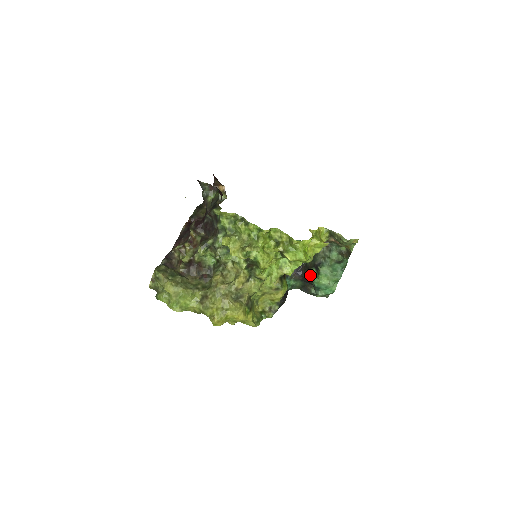
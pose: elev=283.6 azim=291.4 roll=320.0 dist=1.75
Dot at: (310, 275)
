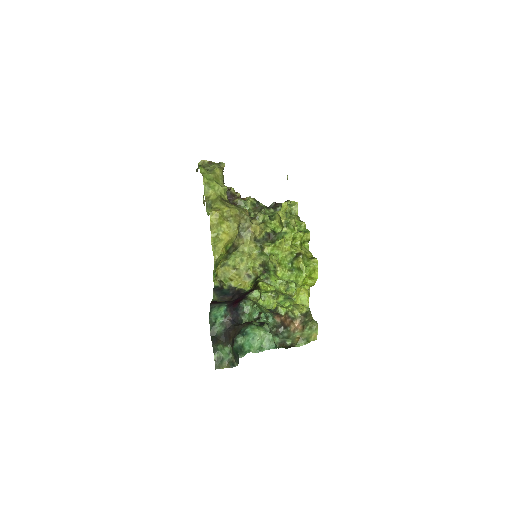
Dot at: (249, 323)
